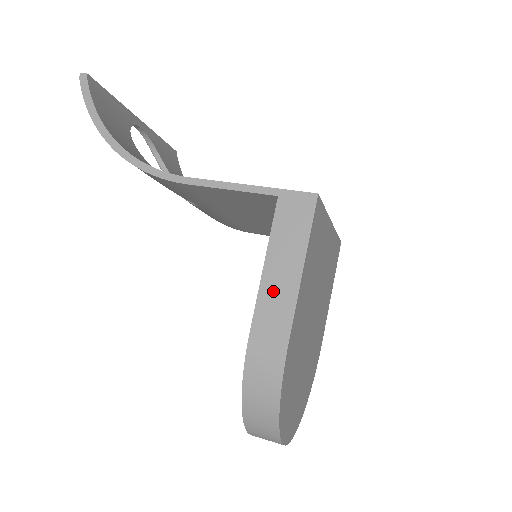
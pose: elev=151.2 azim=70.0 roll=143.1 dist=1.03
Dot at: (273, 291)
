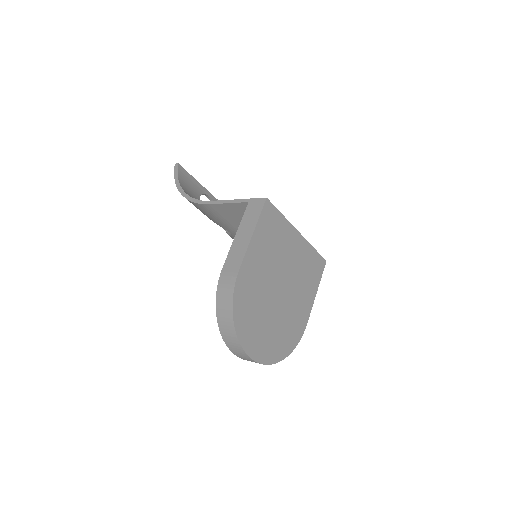
Dot at: (237, 247)
